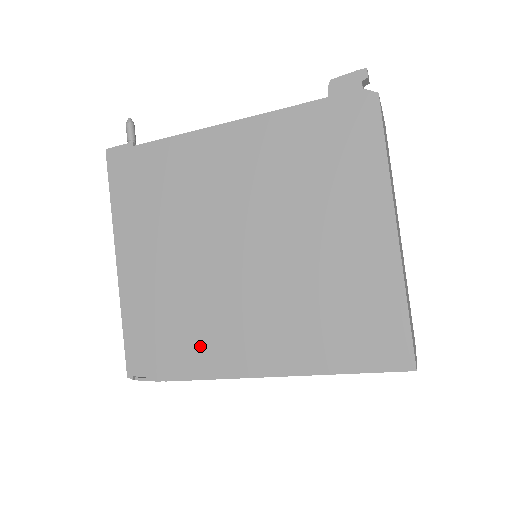
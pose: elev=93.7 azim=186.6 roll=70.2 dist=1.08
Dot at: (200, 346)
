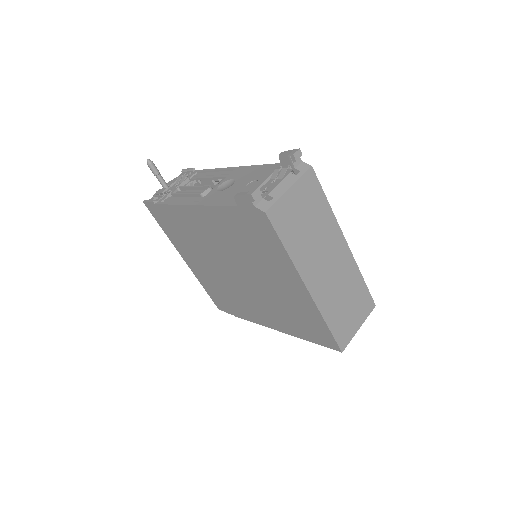
Dot at: (241, 308)
